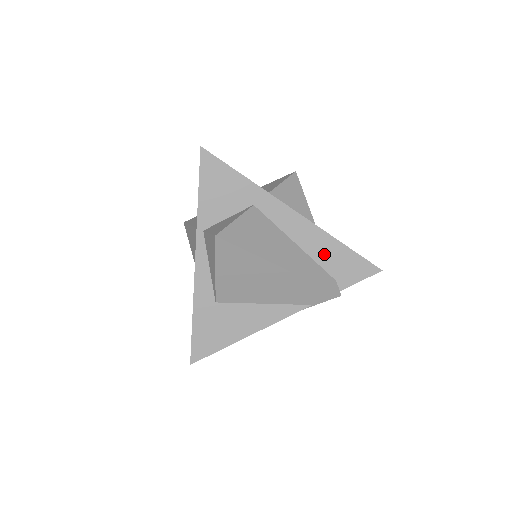
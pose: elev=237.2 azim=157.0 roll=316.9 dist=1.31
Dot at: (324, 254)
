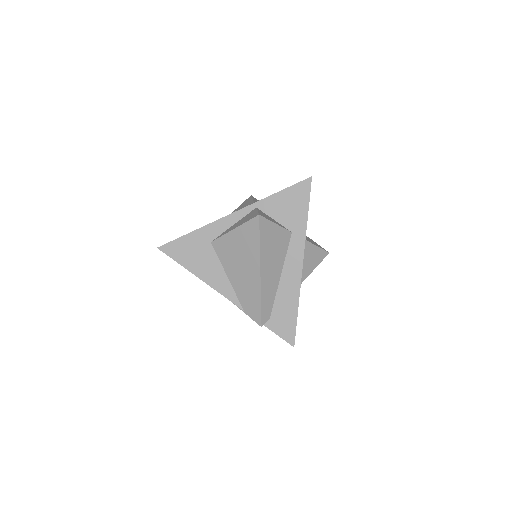
Dot at: (284, 299)
